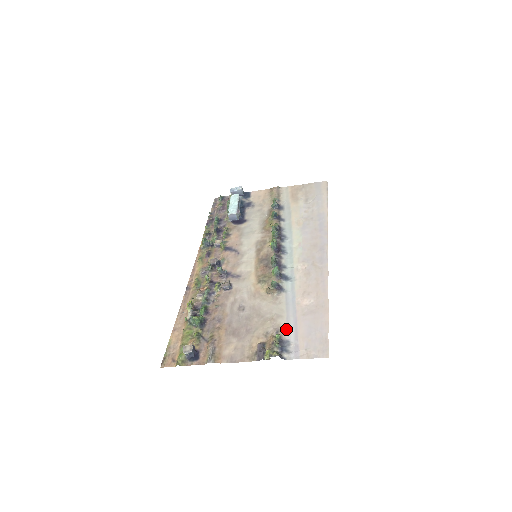
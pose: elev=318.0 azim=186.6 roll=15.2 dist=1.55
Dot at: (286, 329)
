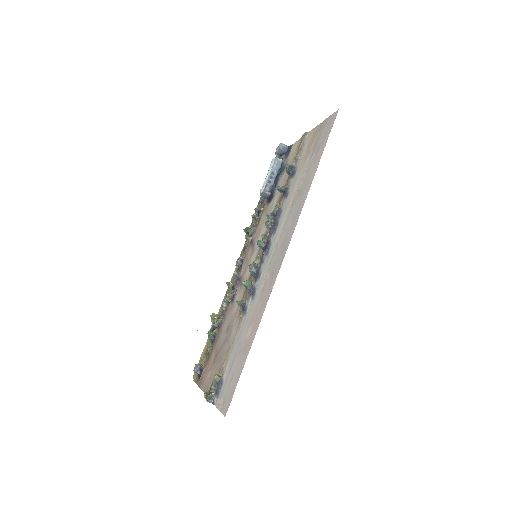
Dot at: (227, 367)
